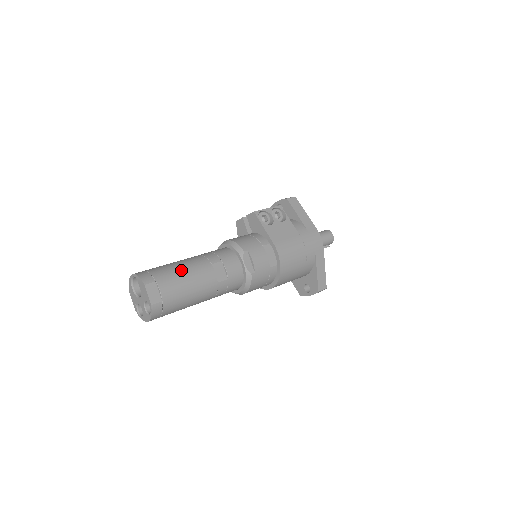
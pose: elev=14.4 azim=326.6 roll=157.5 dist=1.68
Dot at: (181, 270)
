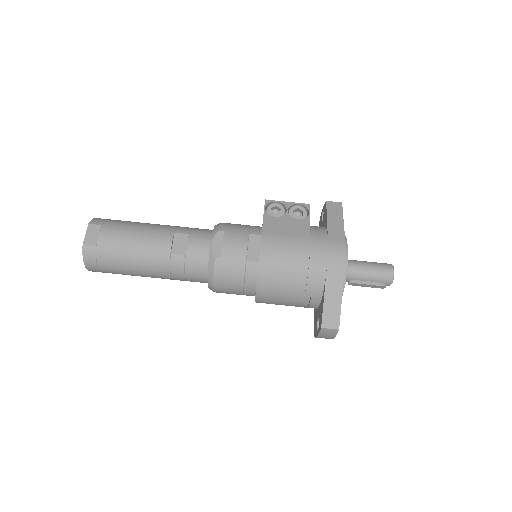
Dot at: (137, 226)
